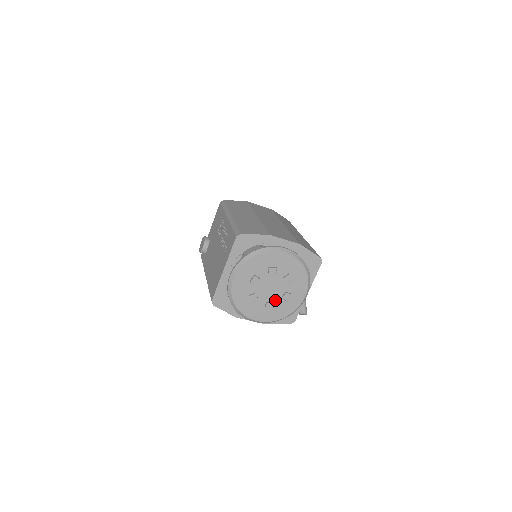
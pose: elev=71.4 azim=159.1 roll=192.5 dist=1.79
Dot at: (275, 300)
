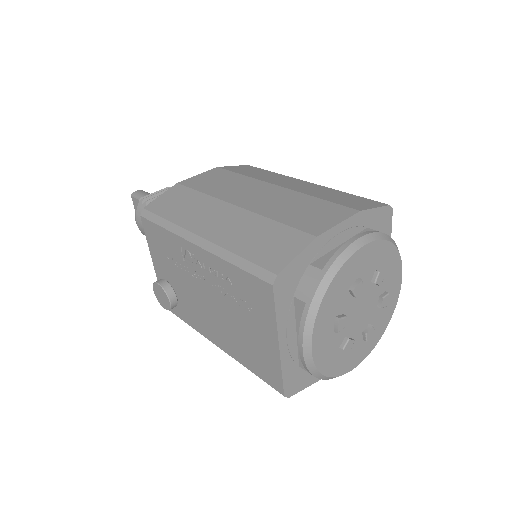
Dot at: (371, 318)
